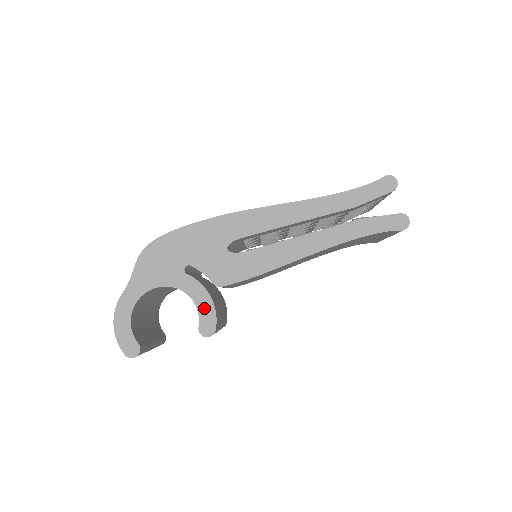
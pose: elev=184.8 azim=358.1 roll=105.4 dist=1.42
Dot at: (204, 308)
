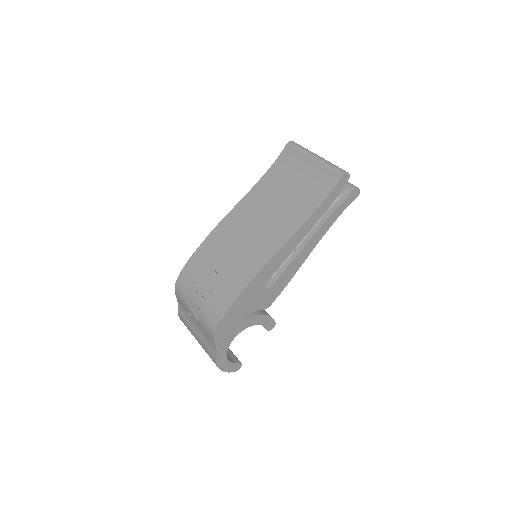
Dot at: (265, 322)
